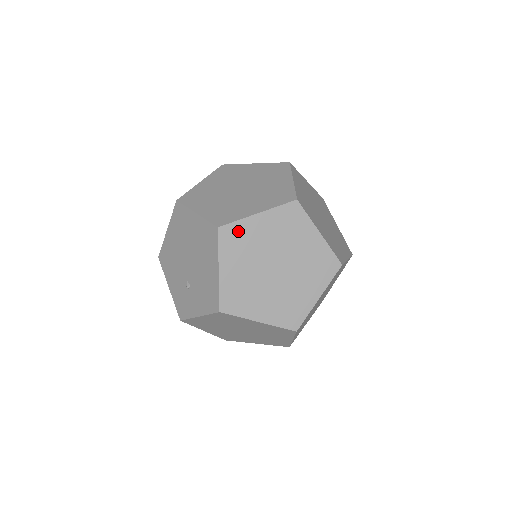
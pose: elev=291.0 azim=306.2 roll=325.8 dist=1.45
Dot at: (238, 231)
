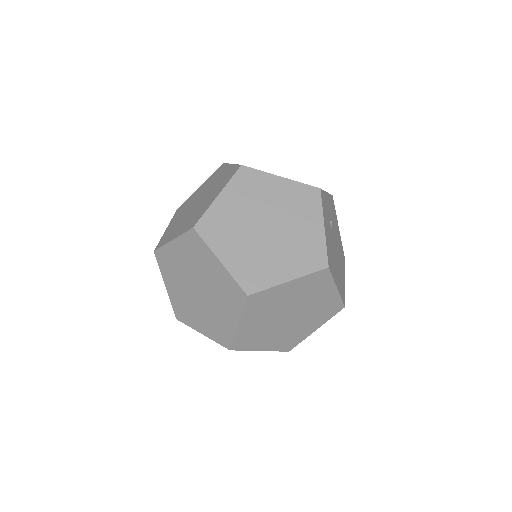
Dot at: (166, 255)
